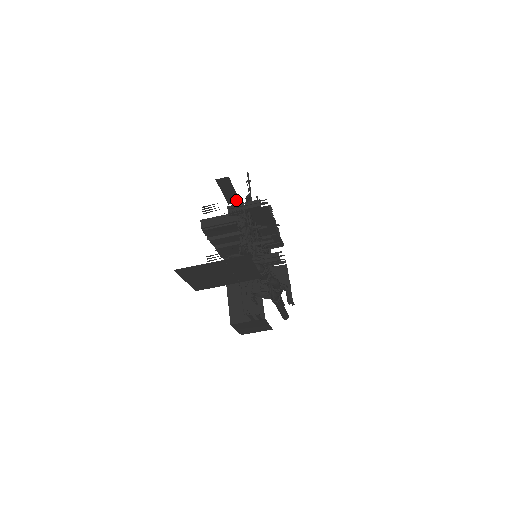
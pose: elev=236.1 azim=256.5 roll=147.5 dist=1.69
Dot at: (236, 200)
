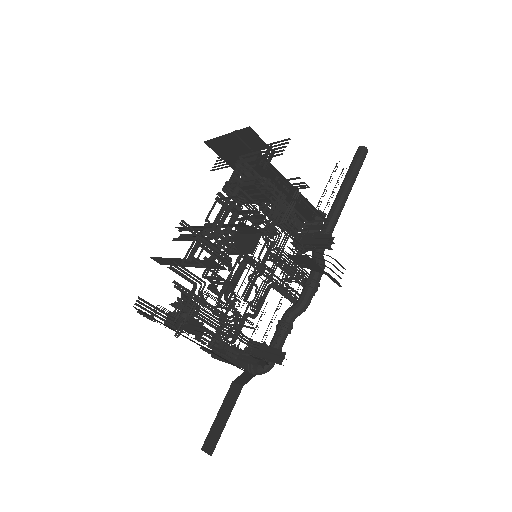
Dot at: occluded
